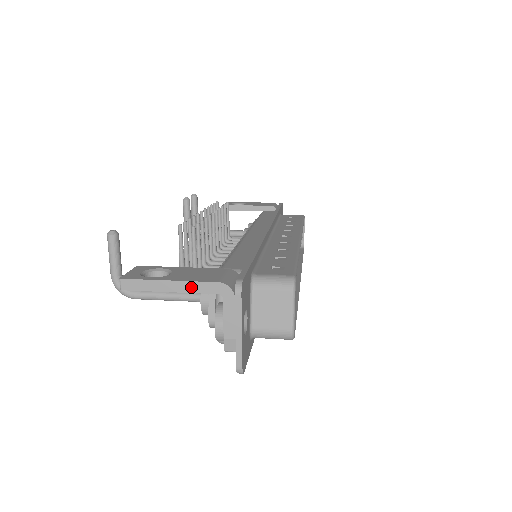
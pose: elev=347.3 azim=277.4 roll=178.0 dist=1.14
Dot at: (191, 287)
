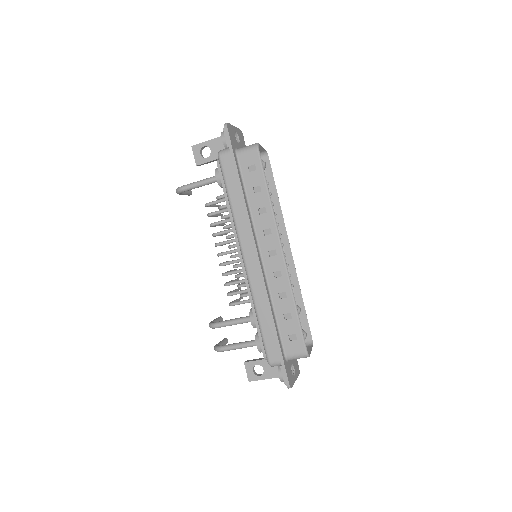
Dot at: occluded
